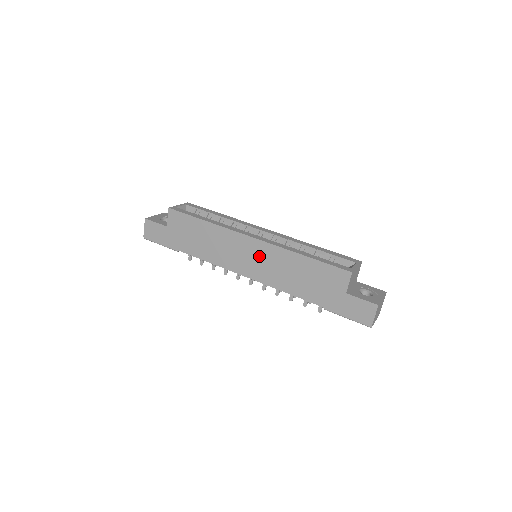
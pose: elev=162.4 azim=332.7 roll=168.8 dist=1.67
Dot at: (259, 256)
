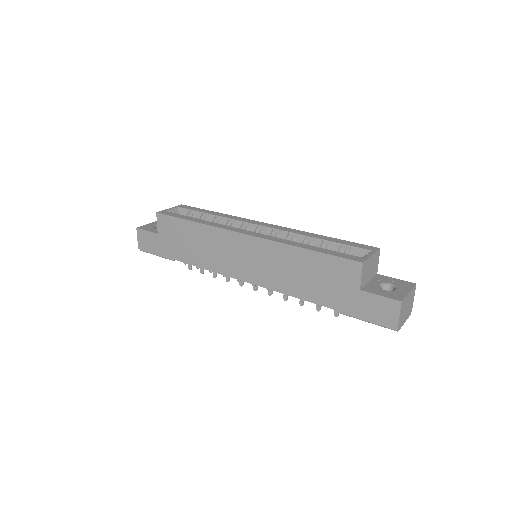
Dot at: (255, 255)
